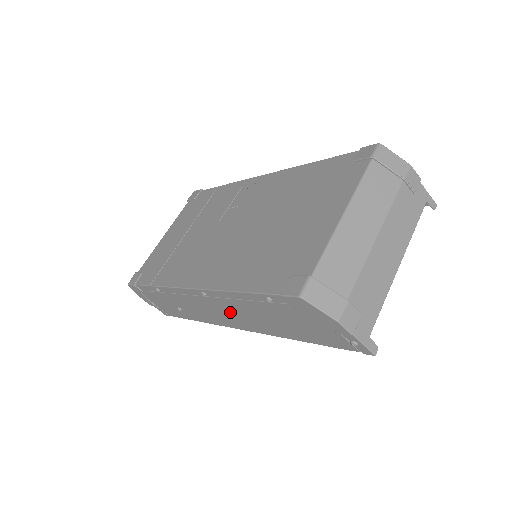
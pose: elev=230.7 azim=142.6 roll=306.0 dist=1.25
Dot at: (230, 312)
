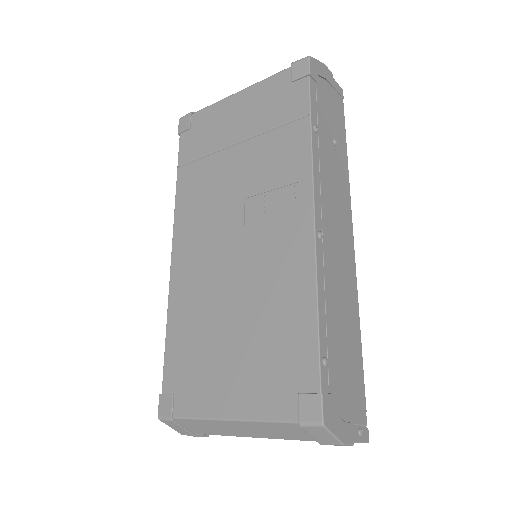
Dot at: occluded
